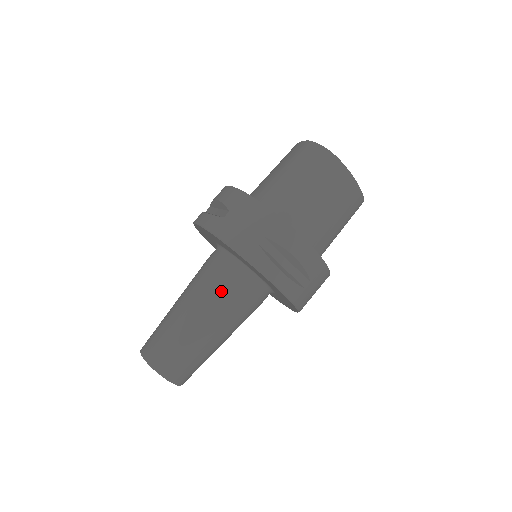
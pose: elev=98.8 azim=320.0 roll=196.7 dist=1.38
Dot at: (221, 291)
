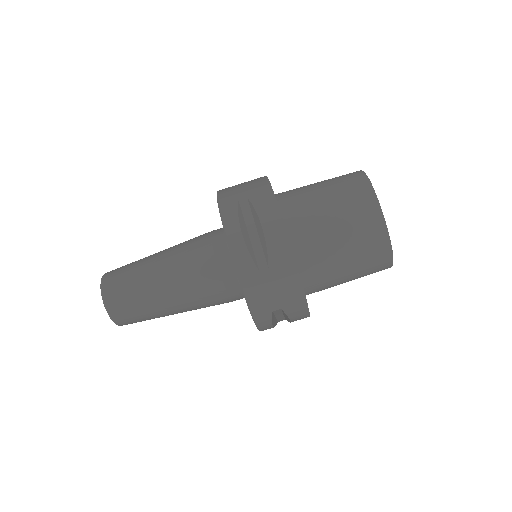
Dot at: (195, 246)
